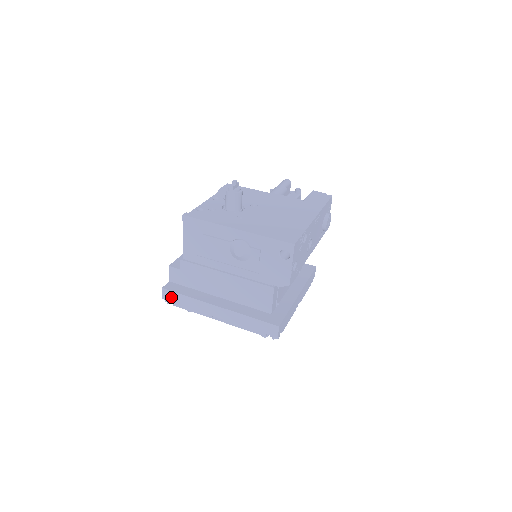
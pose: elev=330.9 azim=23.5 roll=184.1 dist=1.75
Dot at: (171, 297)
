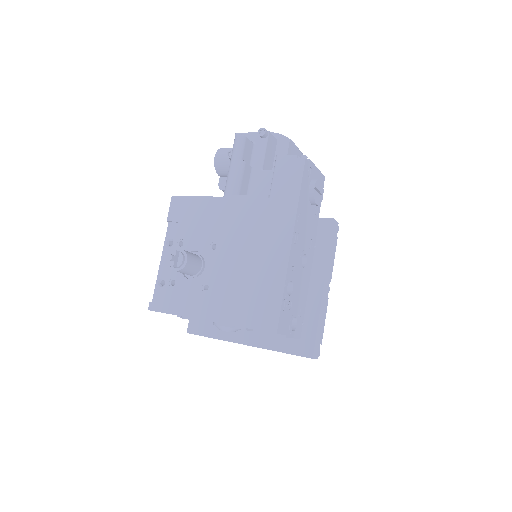
Dot at: occluded
